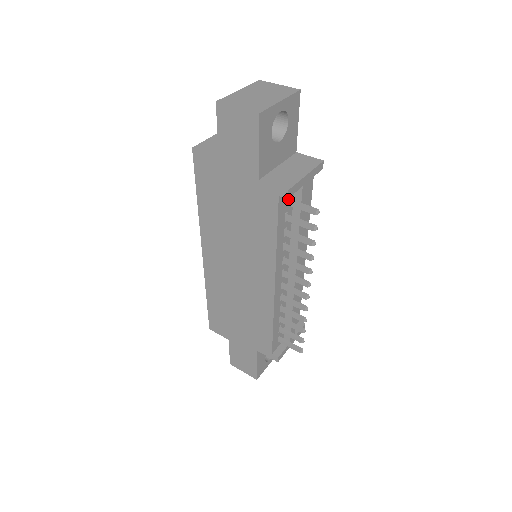
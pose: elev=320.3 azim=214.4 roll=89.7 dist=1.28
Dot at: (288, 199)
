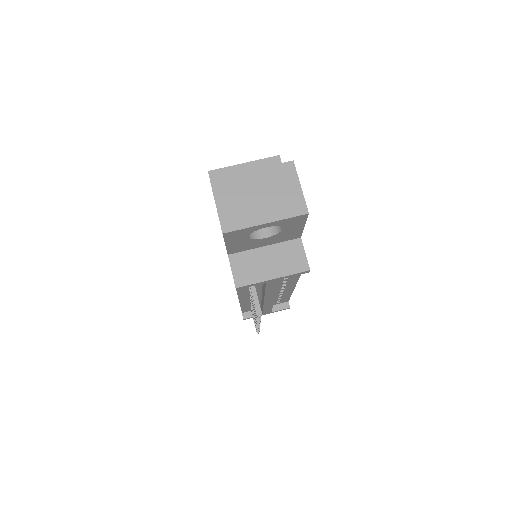
Dot at: occluded
